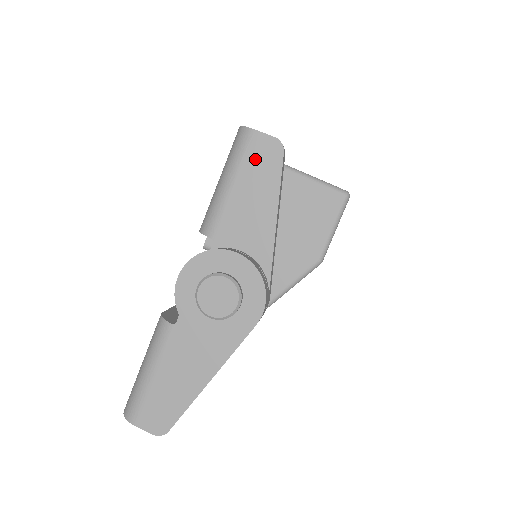
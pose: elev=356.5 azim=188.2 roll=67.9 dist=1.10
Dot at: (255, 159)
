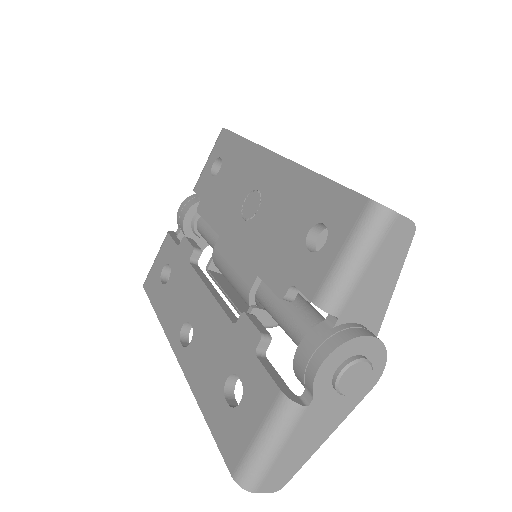
Dot at: (391, 241)
